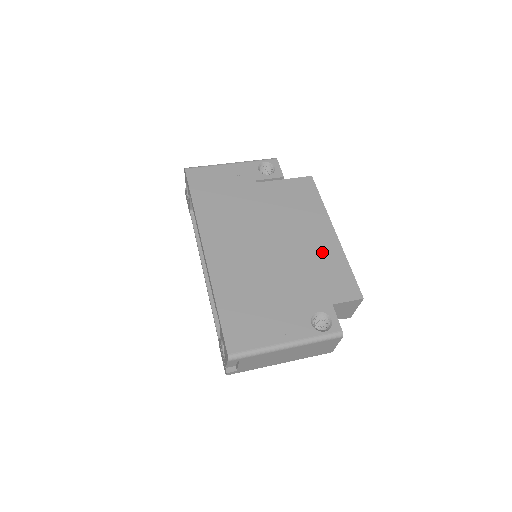
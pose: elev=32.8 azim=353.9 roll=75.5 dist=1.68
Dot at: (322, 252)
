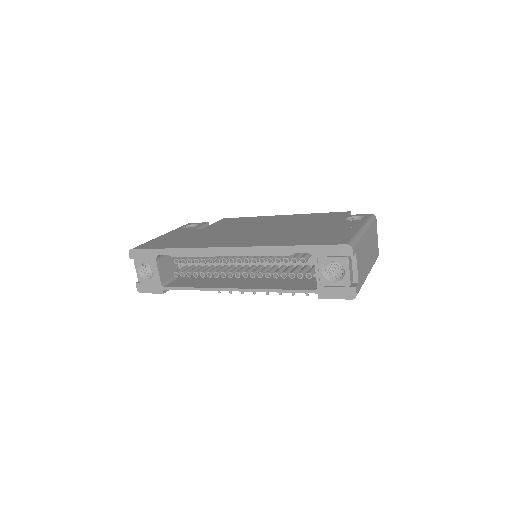
Dot at: (294, 219)
